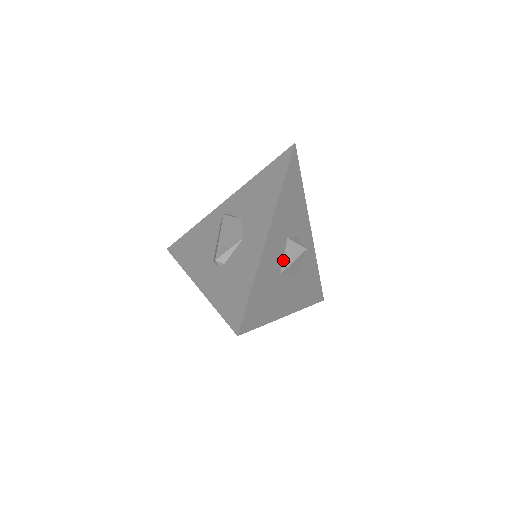
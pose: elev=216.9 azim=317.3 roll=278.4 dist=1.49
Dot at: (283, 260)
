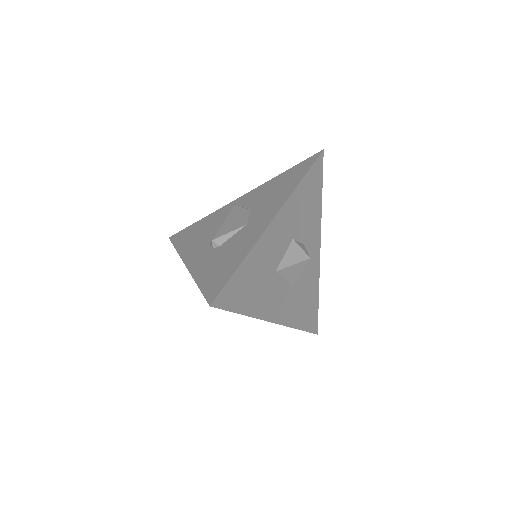
Dot at: (282, 259)
